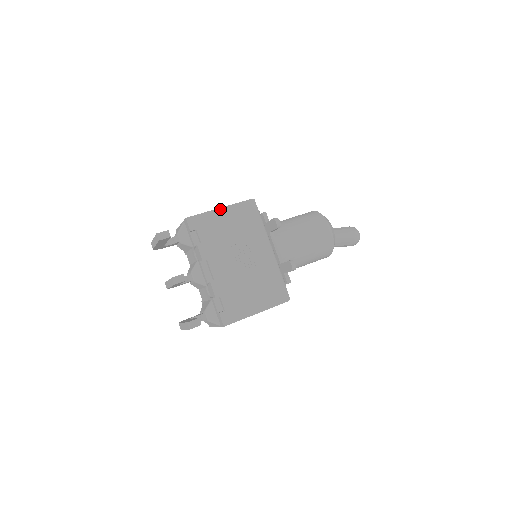
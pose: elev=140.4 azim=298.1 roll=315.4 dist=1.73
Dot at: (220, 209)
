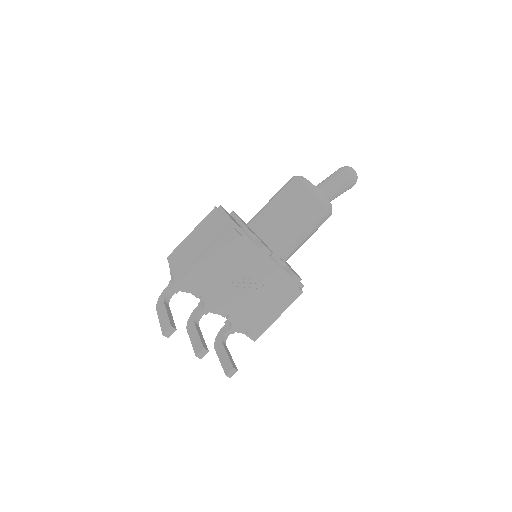
Dot at: (204, 257)
